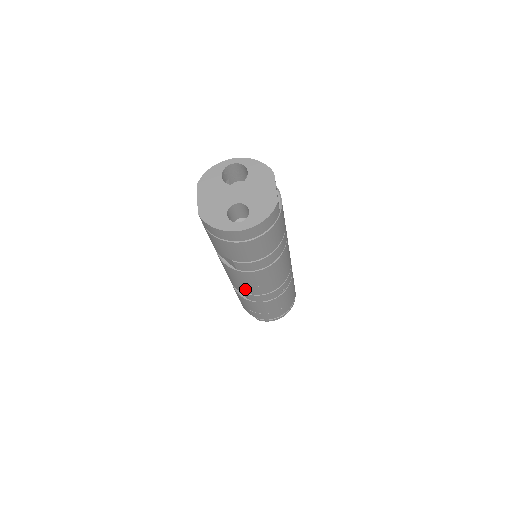
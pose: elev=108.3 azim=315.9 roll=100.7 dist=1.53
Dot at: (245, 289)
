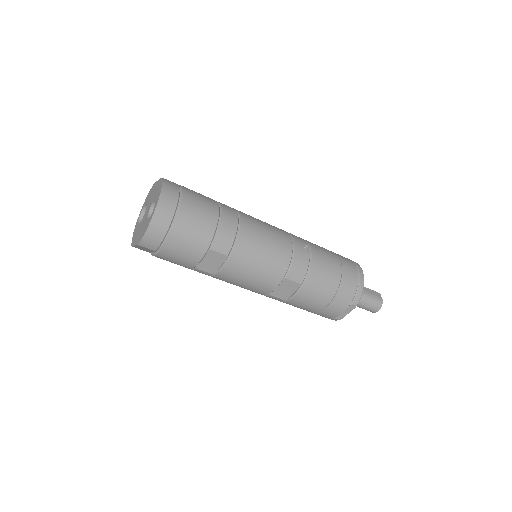
Dot at: (273, 274)
